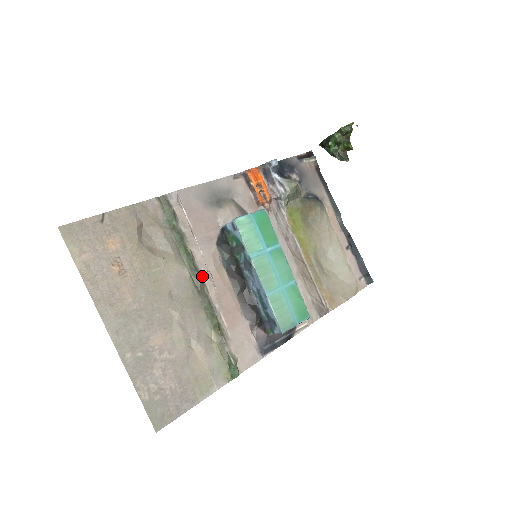
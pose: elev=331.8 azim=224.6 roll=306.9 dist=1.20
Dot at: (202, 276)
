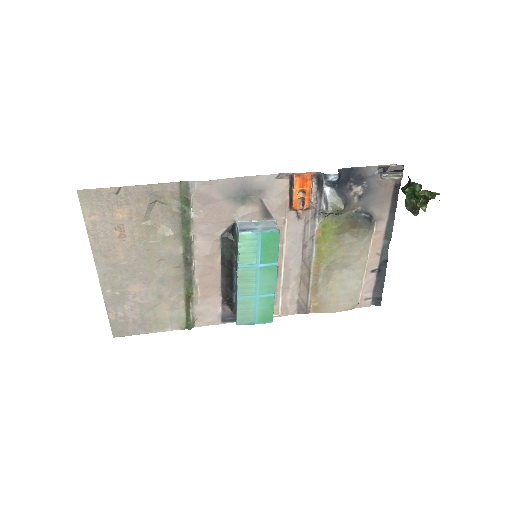
Dot at: (194, 256)
